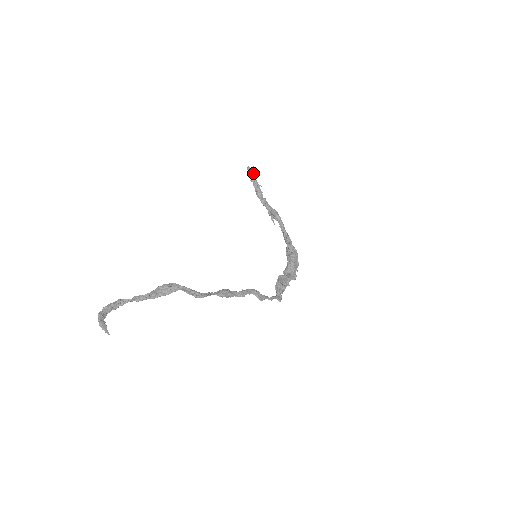
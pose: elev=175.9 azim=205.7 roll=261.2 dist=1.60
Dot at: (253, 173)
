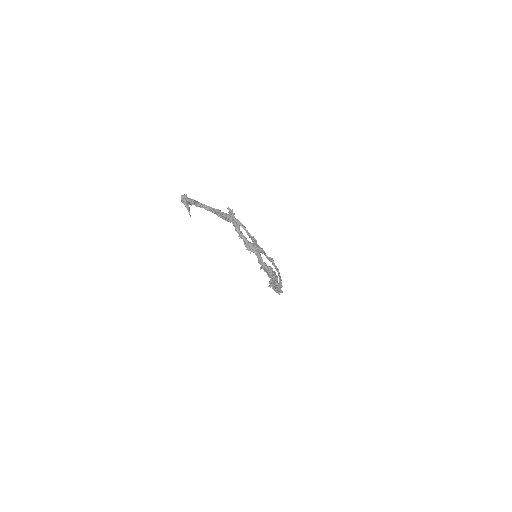
Dot at: (233, 213)
